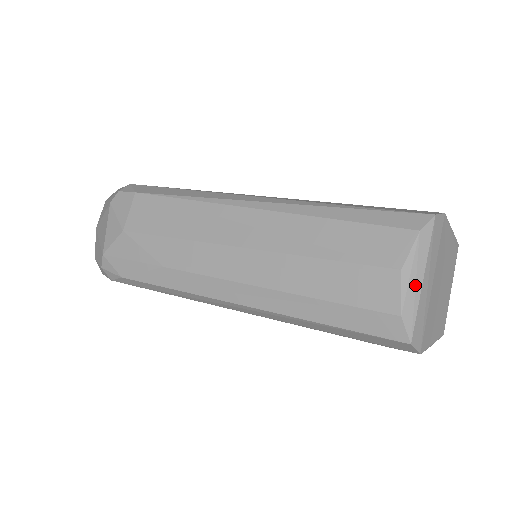
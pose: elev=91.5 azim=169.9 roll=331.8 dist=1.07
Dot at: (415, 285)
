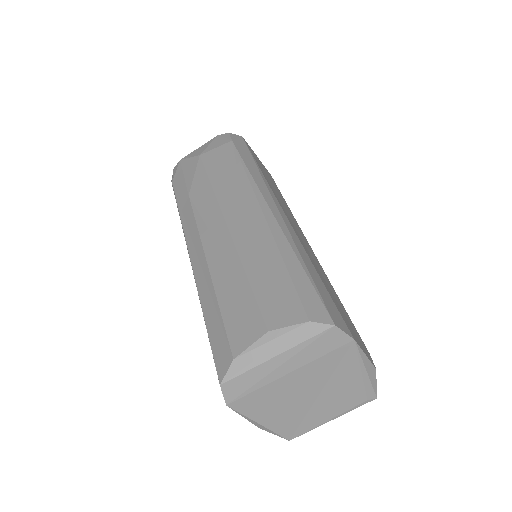
Dot at: (266, 352)
